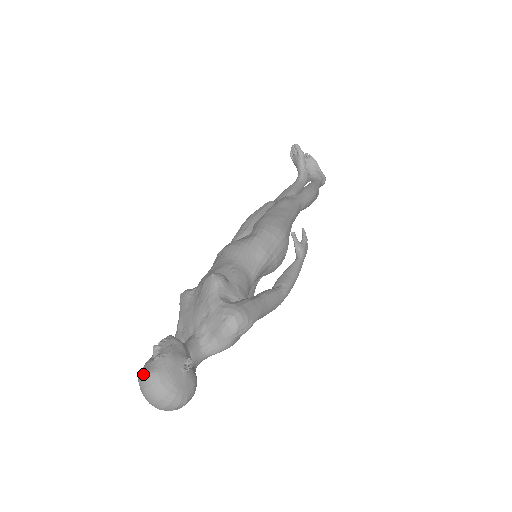
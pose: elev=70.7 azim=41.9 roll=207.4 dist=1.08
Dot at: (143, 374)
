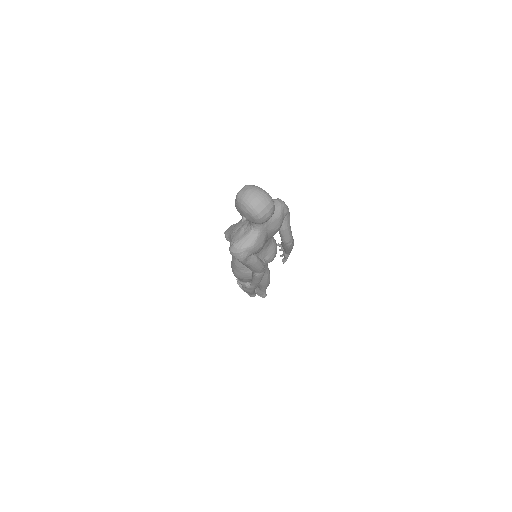
Dot at: occluded
